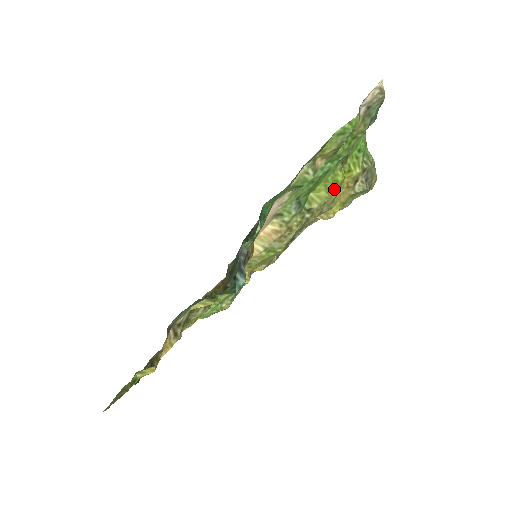
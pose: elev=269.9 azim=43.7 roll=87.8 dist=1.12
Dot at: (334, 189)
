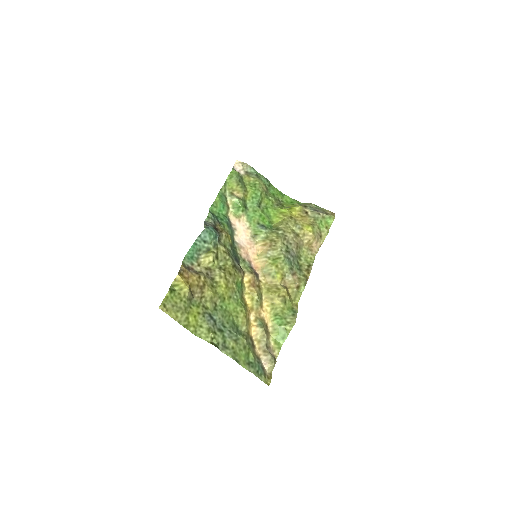
Dot at: (287, 217)
